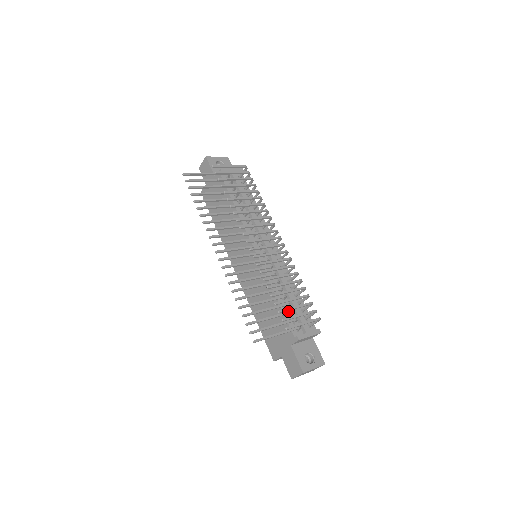
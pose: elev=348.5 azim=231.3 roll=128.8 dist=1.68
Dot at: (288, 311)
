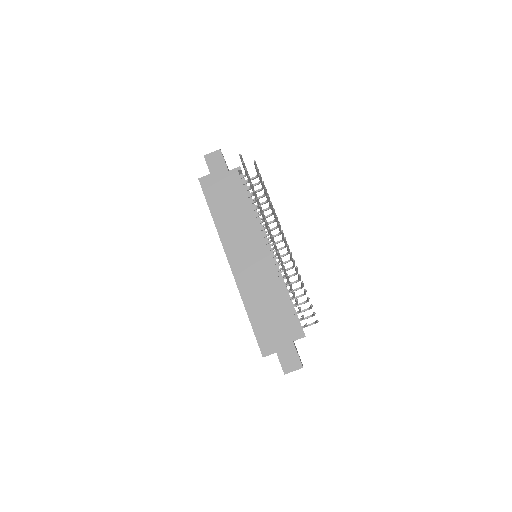
Dot at: occluded
